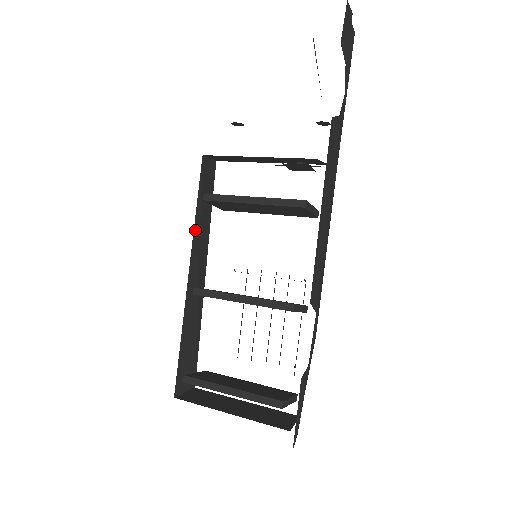
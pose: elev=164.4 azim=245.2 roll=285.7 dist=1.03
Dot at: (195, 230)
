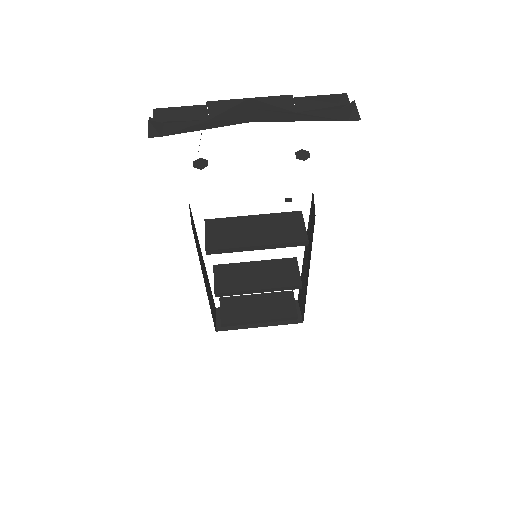
Dot at: (201, 266)
